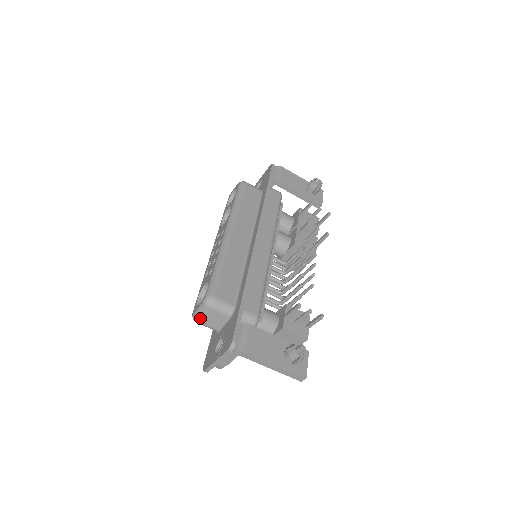
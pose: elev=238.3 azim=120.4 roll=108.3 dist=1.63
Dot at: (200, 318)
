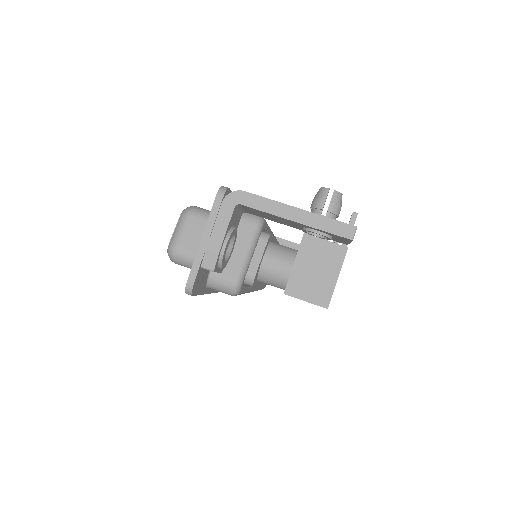
Dot at: (178, 240)
